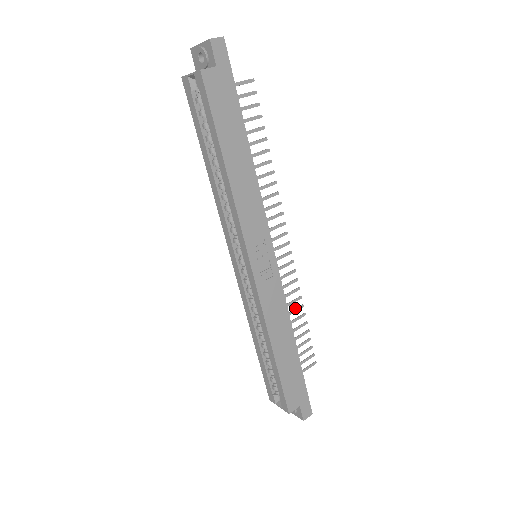
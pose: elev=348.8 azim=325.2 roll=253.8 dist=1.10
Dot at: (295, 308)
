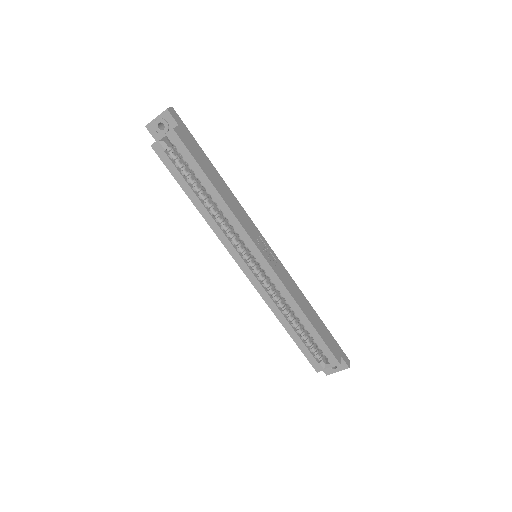
Dot at: occluded
